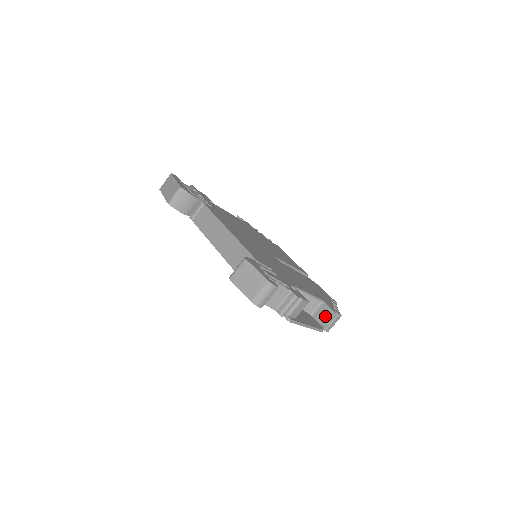
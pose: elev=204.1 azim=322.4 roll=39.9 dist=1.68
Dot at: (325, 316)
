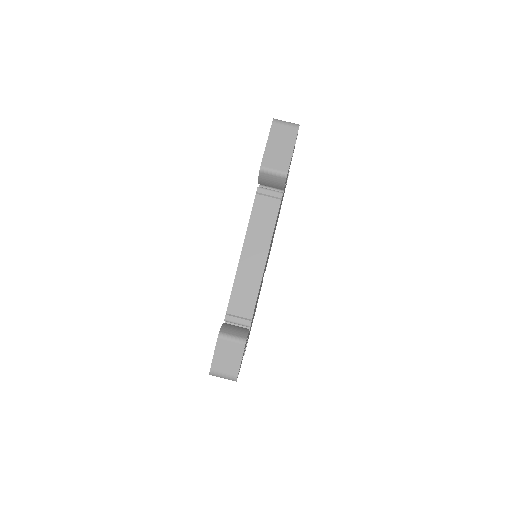
Dot at: occluded
